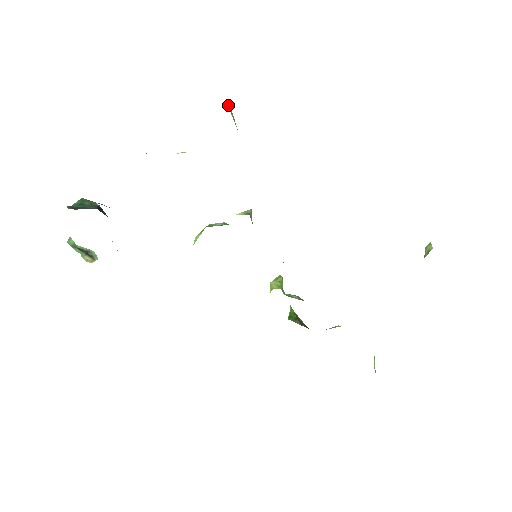
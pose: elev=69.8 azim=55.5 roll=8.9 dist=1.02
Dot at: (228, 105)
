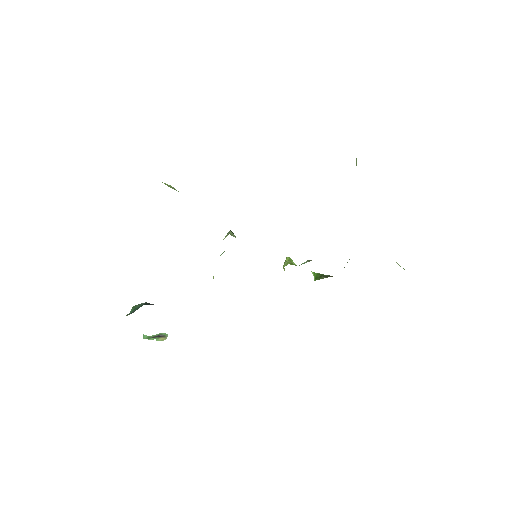
Dot at: occluded
